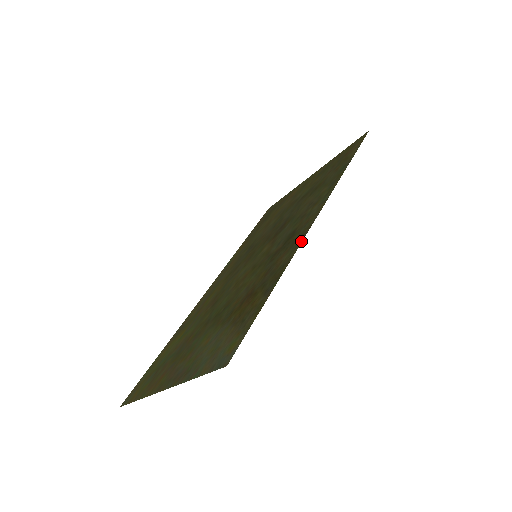
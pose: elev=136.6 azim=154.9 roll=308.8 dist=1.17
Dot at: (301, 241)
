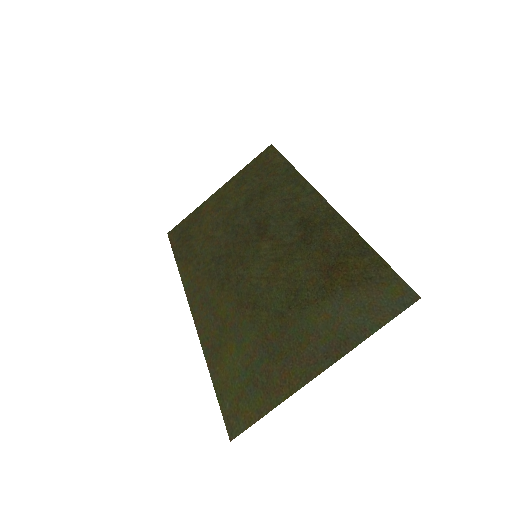
Dot at: (341, 217)
